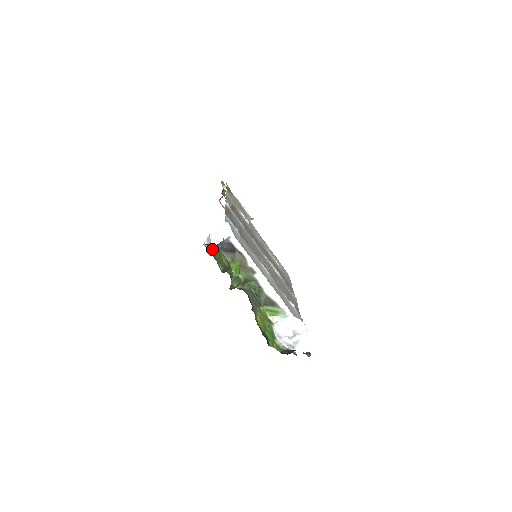
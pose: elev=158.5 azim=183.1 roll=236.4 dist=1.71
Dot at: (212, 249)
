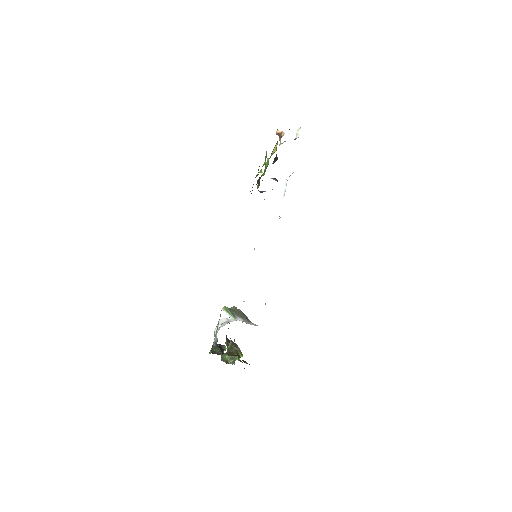
Dot at: occluded
